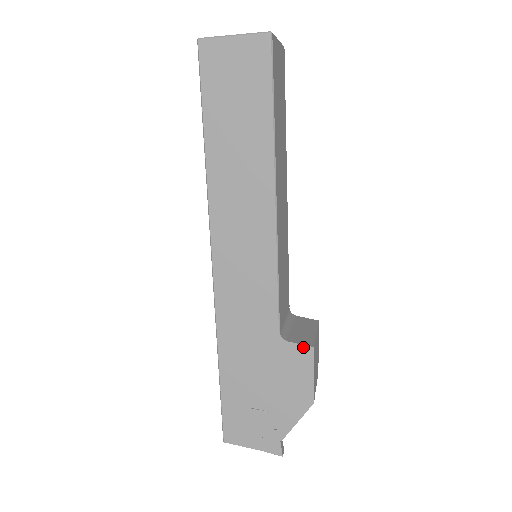
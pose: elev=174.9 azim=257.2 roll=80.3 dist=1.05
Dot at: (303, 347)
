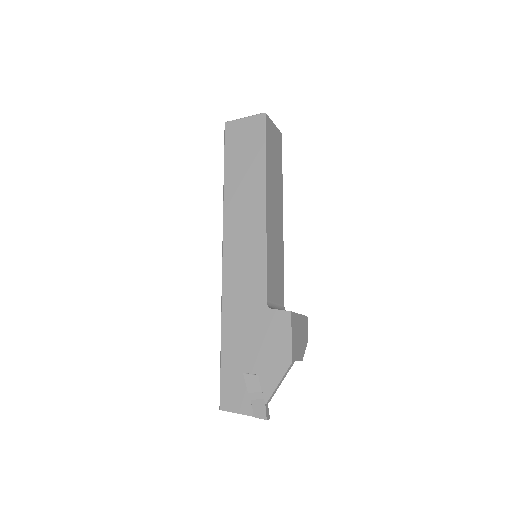
Dot at: (283, 312)
